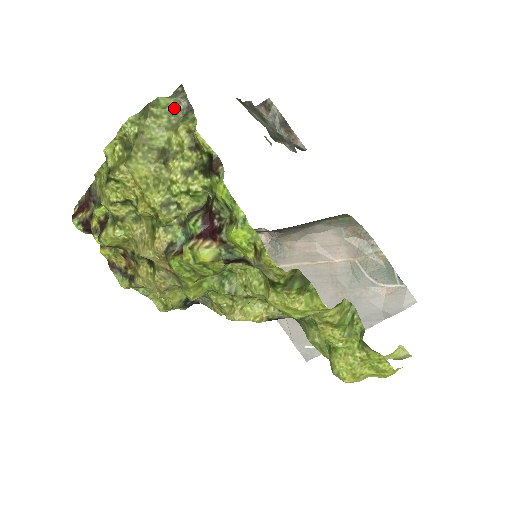
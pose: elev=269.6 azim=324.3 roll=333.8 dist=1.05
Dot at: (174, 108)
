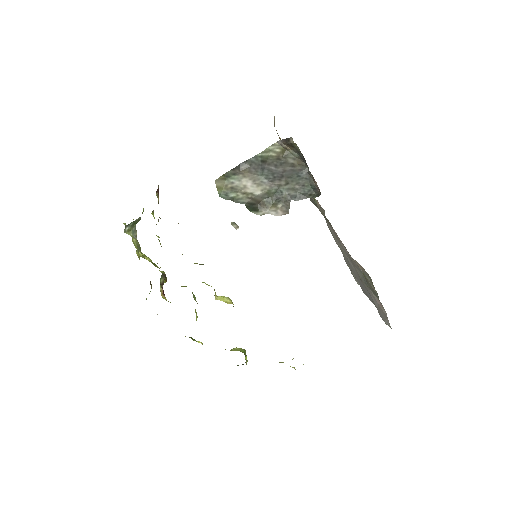
Dot at: (135, 237)
